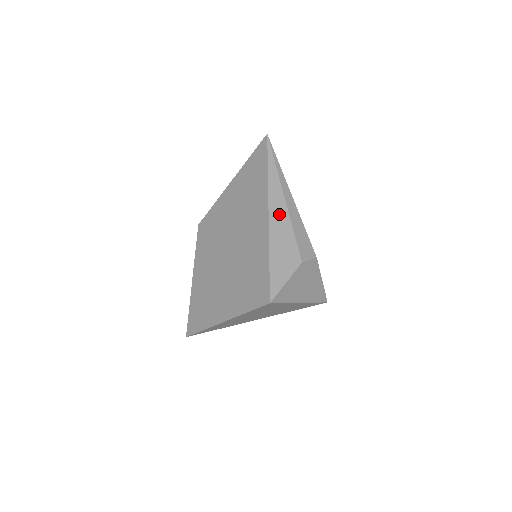
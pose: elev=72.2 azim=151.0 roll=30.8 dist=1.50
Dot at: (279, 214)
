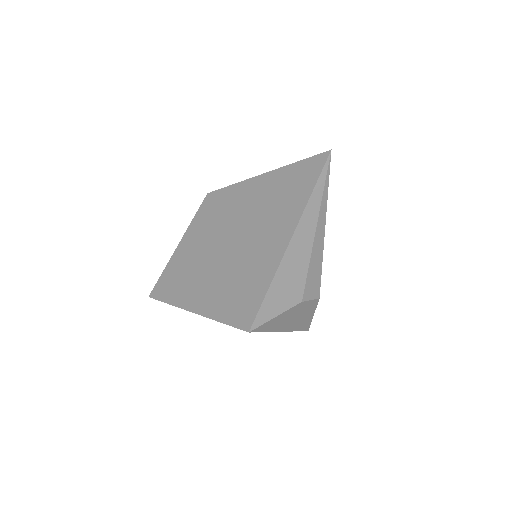
Dot at: (301, 245)
